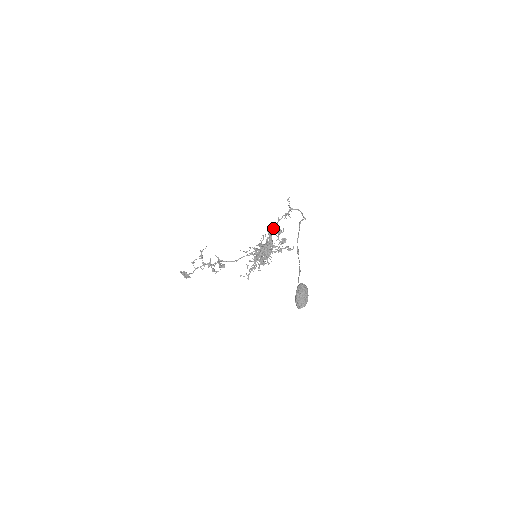
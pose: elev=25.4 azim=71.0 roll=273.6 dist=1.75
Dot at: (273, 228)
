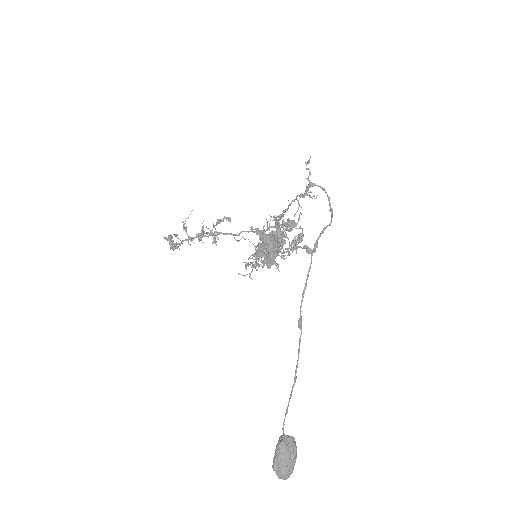
Dot at: (281, 215)
